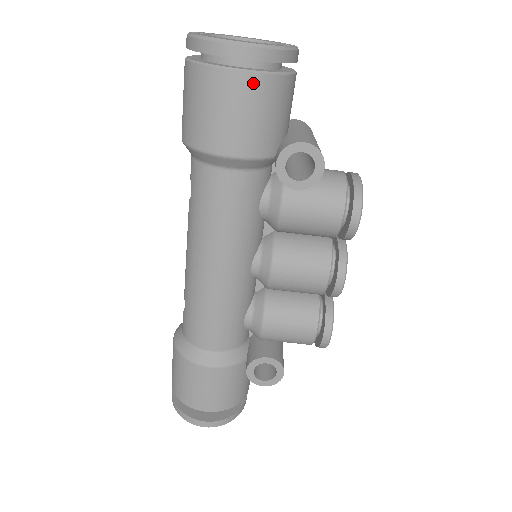
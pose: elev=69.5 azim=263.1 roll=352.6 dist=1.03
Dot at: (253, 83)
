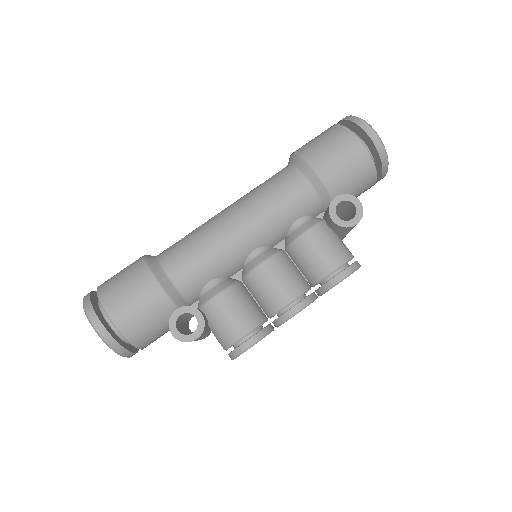
Dot at: (362, 153)
